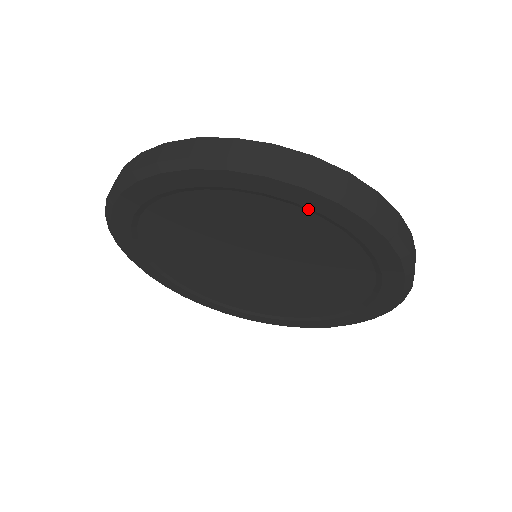
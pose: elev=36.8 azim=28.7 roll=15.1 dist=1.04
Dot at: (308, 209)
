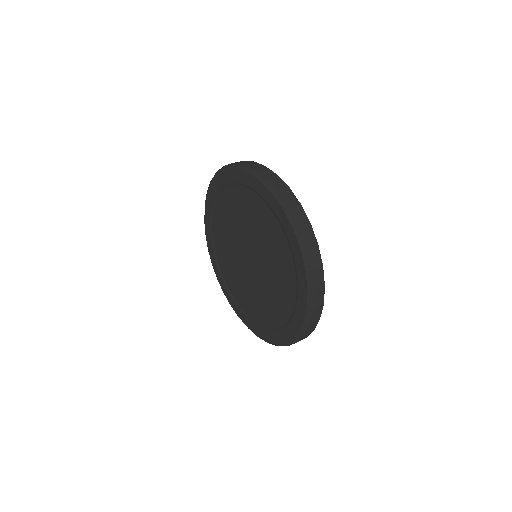
Dot at: (293, 316)
